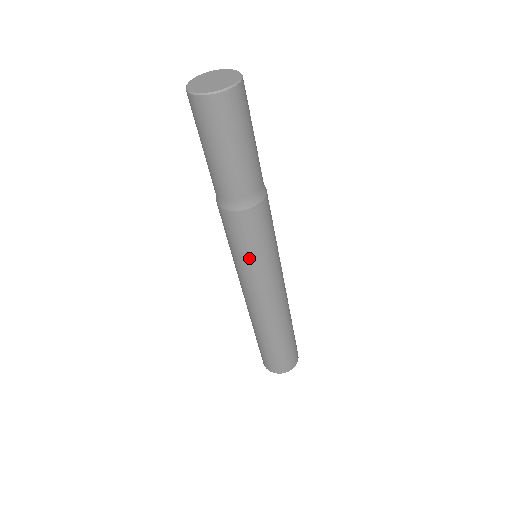
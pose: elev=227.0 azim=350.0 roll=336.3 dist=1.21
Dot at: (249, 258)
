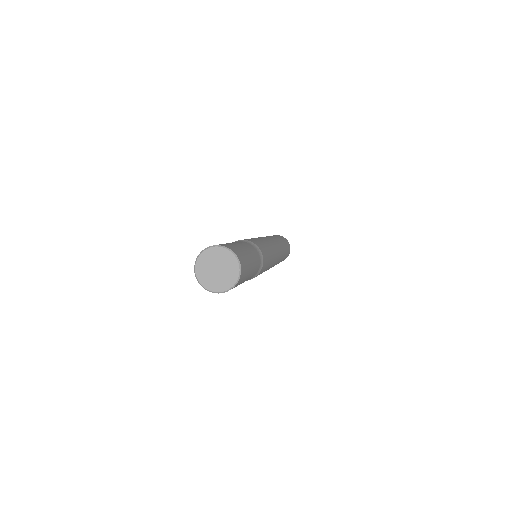
Dot at: occluded
